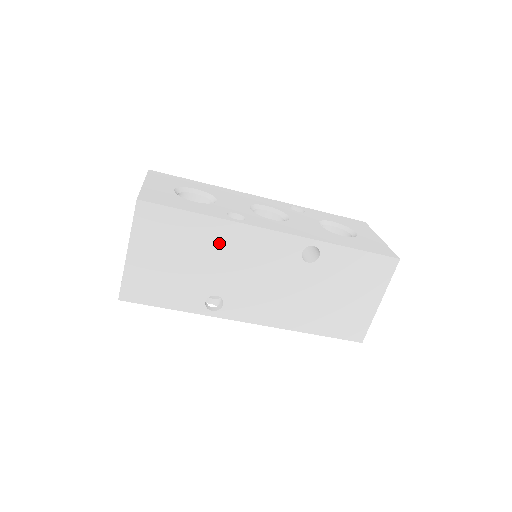
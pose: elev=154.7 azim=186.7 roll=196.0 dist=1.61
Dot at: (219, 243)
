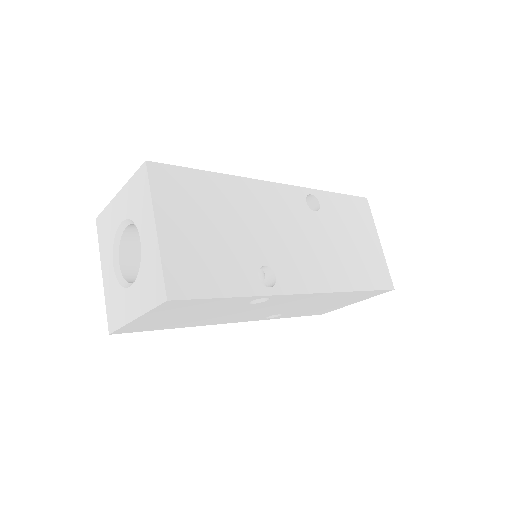
Dot at: (240, 202)
